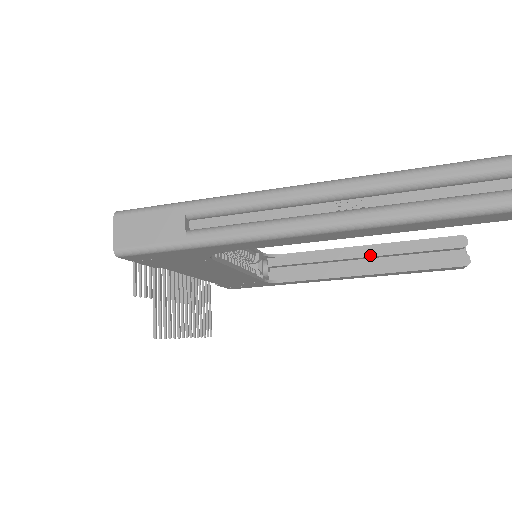
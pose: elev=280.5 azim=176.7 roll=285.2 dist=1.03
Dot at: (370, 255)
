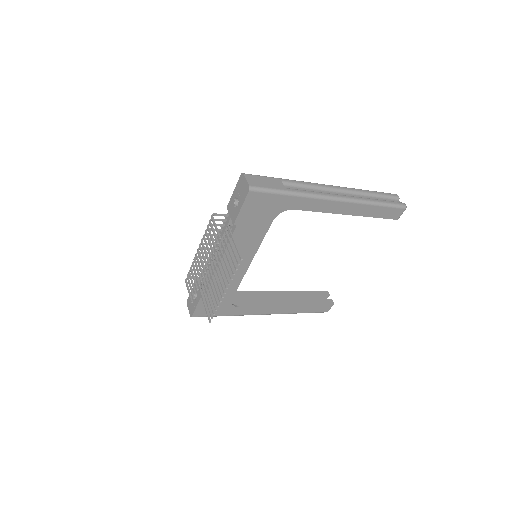
Dot at: (285, 296)
